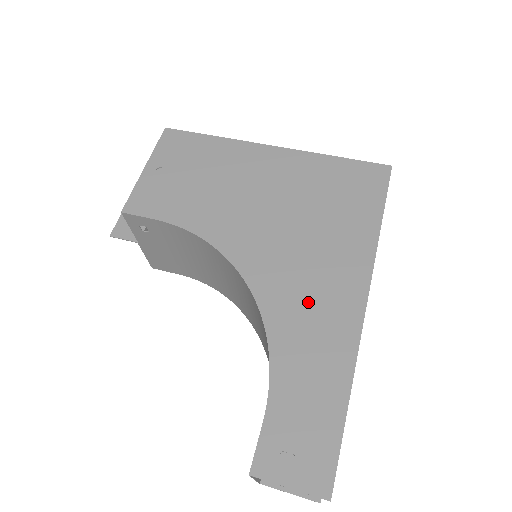
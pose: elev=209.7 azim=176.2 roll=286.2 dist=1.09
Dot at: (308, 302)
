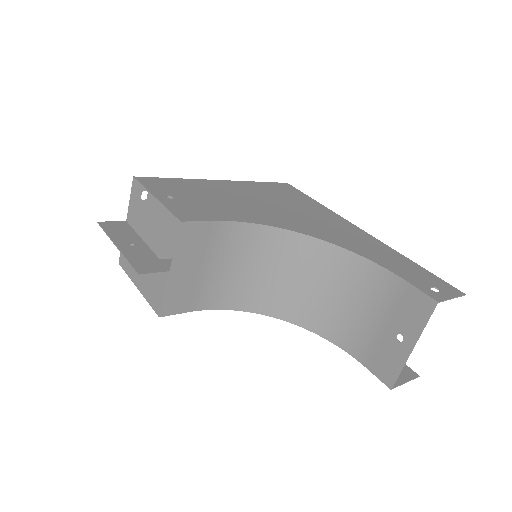
Dot at: (344, 235)
